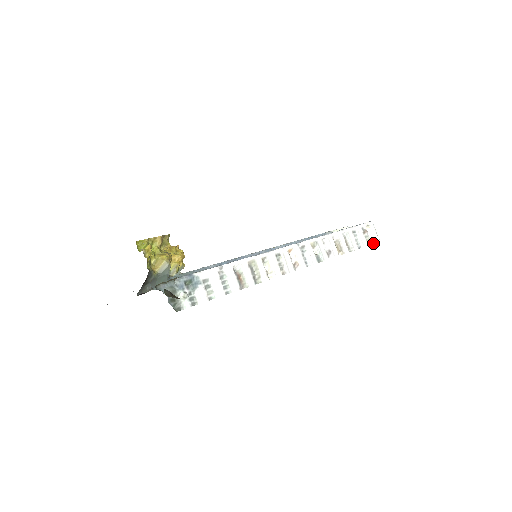
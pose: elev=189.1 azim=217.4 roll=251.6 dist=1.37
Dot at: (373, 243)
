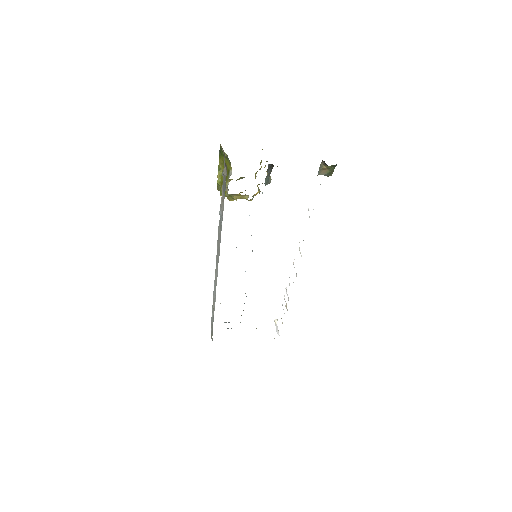
Dot at: (278, 334)
